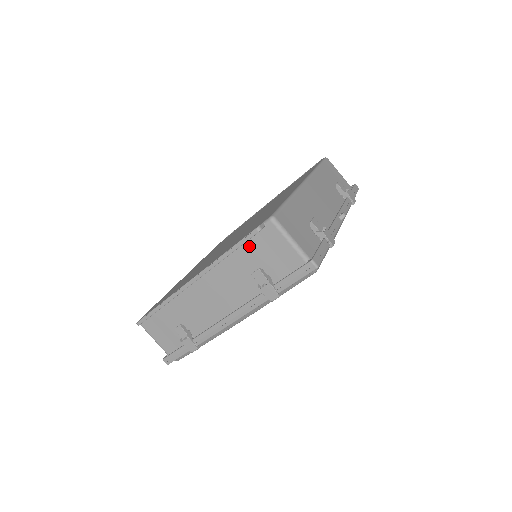
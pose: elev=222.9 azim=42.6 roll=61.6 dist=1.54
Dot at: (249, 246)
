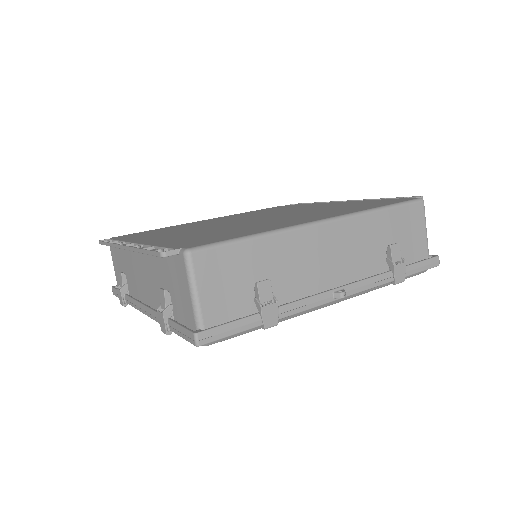
Dot at: (166, 260)
